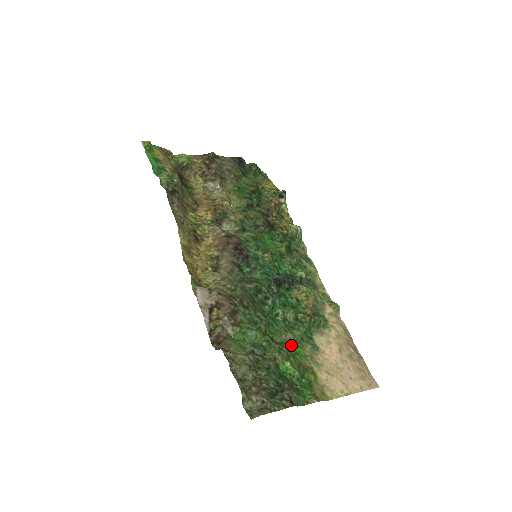
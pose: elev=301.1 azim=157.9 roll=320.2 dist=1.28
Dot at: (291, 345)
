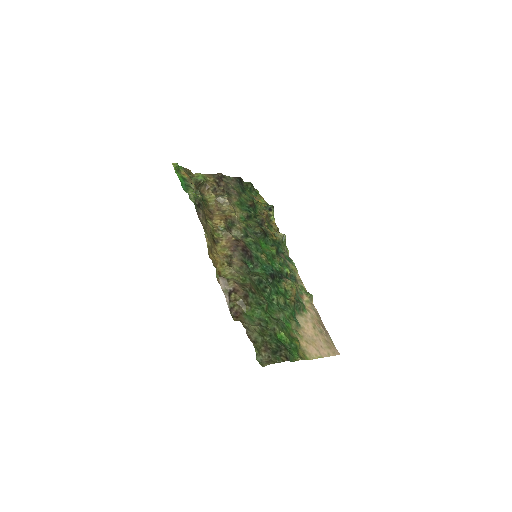
Dot at: (283, 321)
